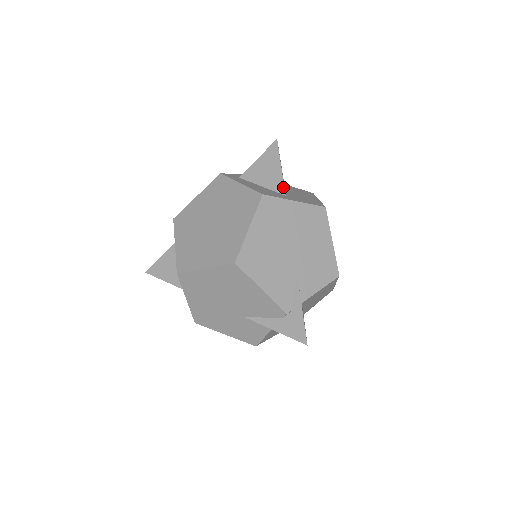
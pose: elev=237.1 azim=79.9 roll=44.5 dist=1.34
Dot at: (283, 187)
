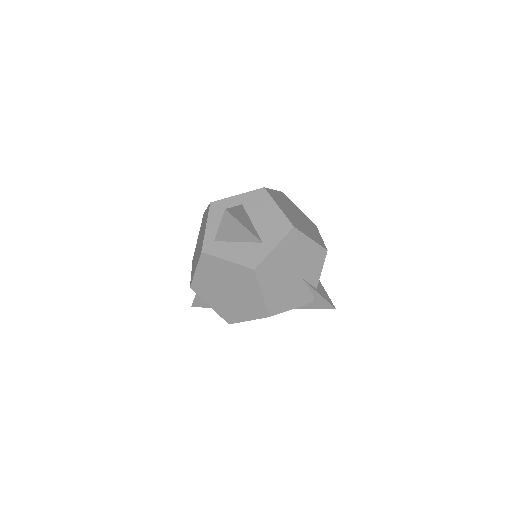
Dot at: (256, 238)
